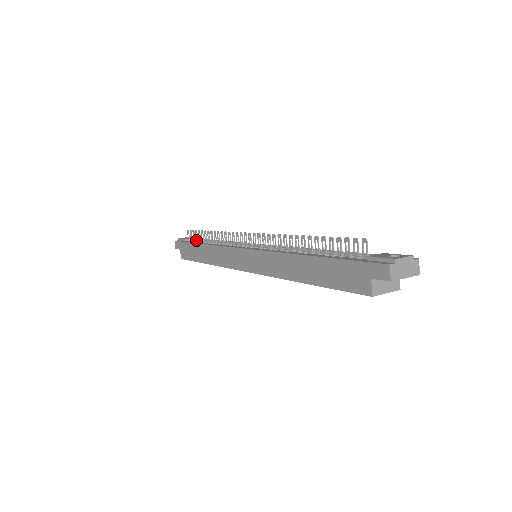
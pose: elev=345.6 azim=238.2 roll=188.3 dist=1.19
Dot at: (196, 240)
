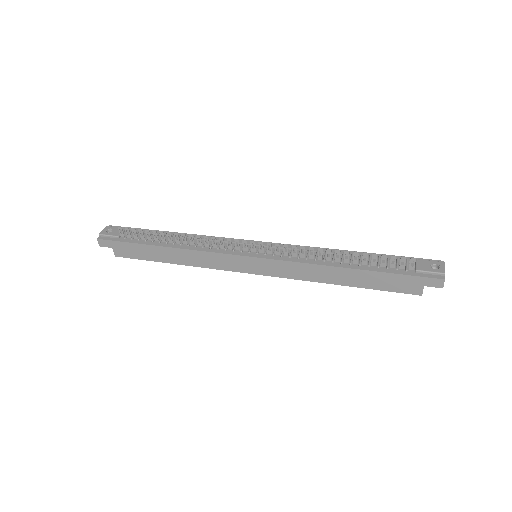
Dot at: (141, 238)
